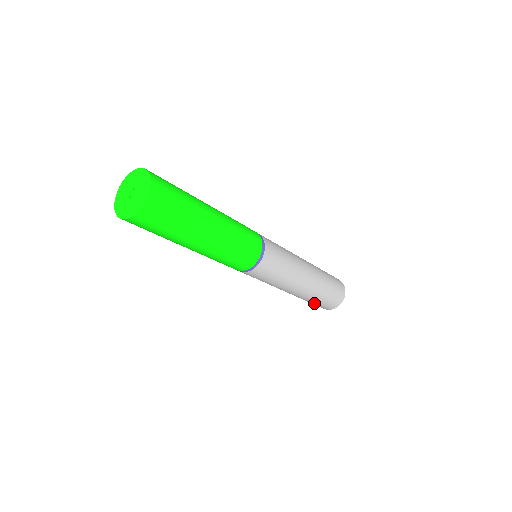
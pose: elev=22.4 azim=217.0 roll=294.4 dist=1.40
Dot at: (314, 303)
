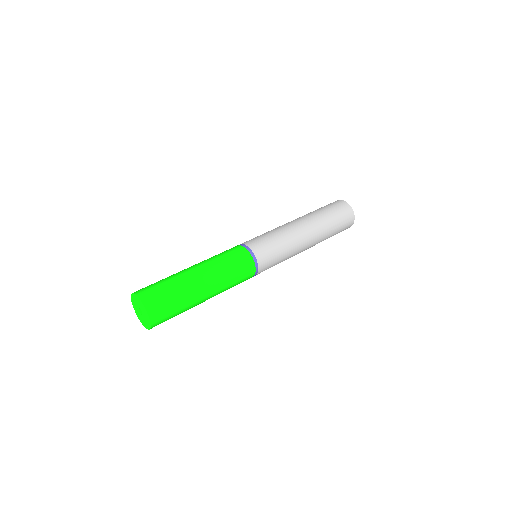
Dot at: occluded
